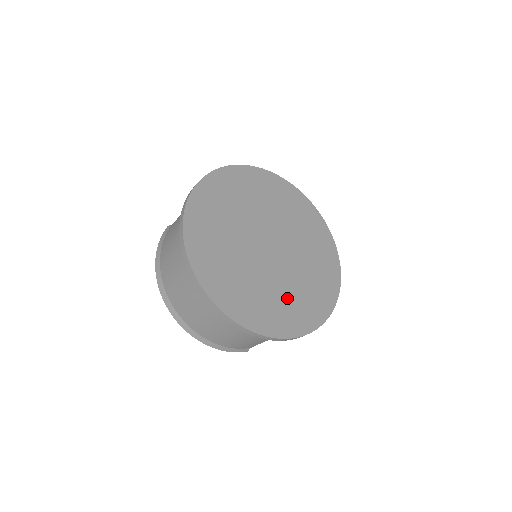
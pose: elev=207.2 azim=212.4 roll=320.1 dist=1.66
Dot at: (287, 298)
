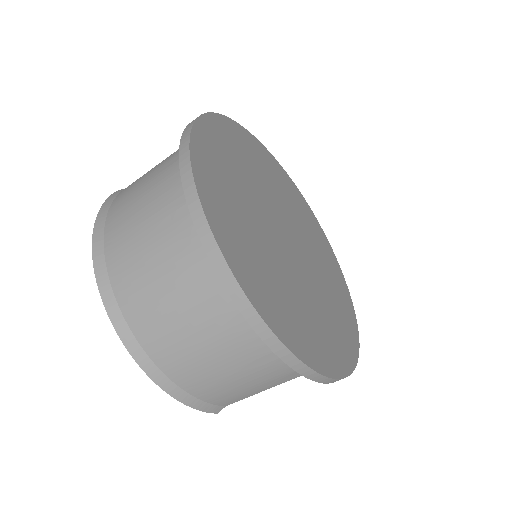
Dot at: (315, 316)
